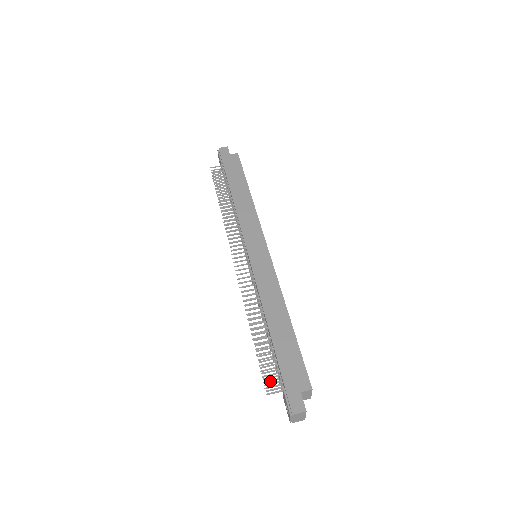
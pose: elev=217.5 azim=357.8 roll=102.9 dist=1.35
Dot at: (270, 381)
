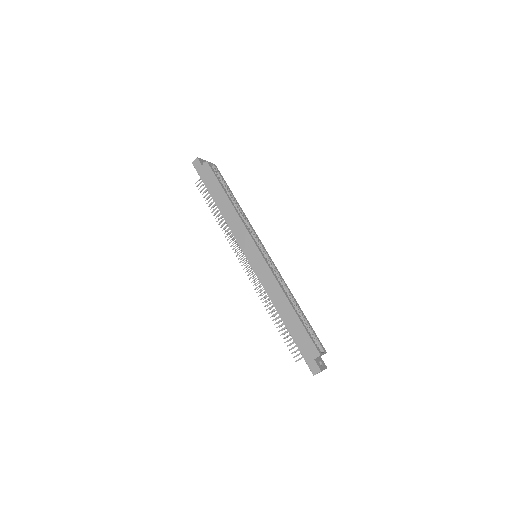
Dot at: occluded
